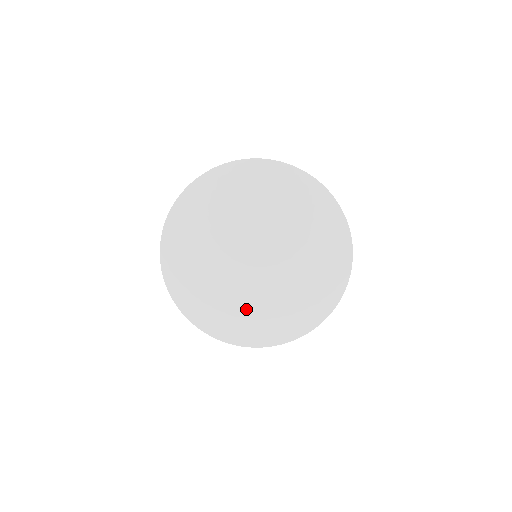
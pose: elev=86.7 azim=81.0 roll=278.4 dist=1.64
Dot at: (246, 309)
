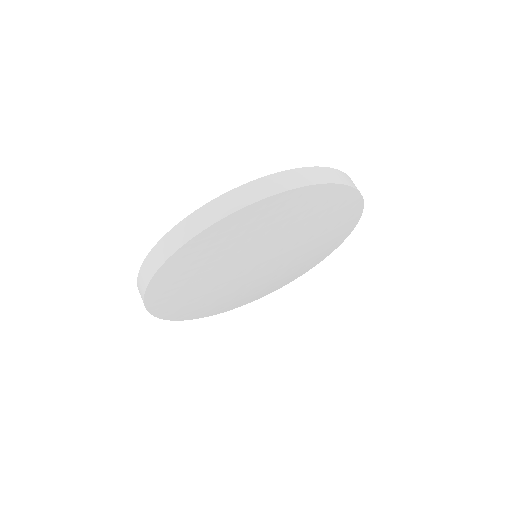
Dot at: (280, 278)
